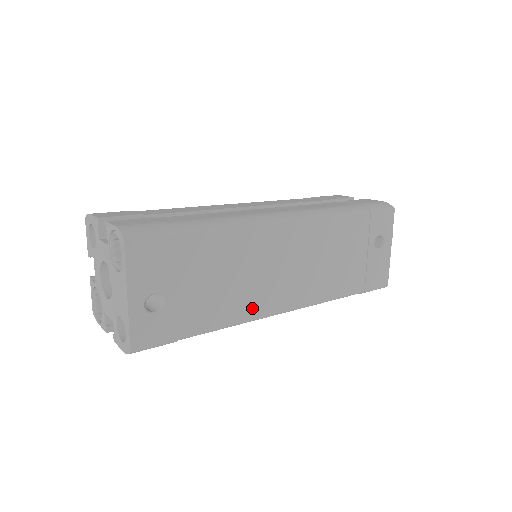
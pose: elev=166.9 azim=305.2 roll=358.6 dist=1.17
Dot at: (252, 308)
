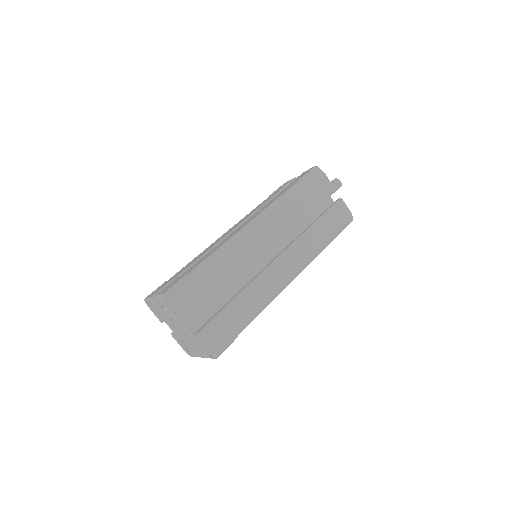
Dot at: occluded
